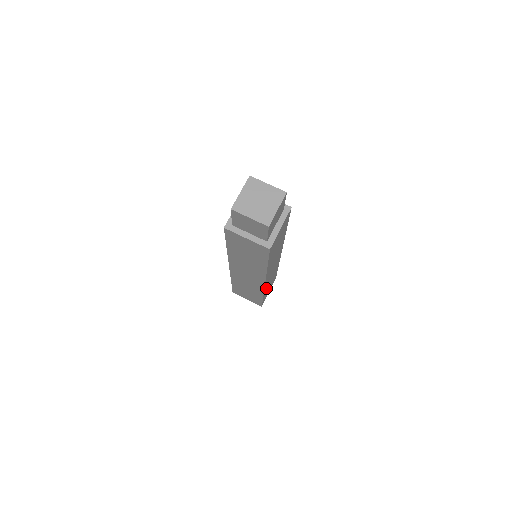
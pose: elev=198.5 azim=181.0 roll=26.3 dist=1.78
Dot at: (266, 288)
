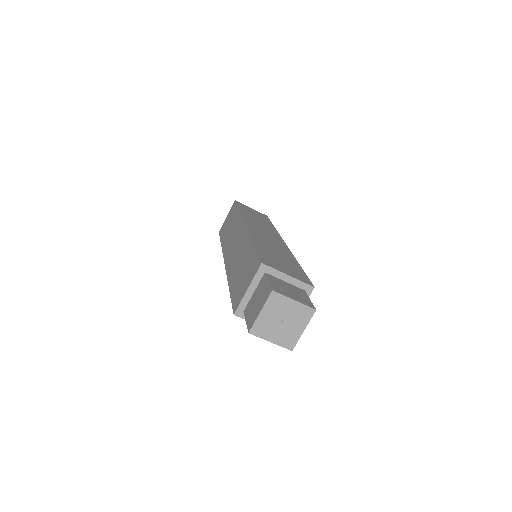
Dot at: occluded
